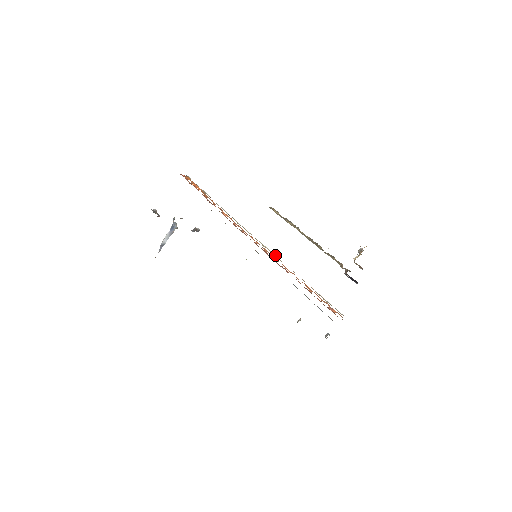
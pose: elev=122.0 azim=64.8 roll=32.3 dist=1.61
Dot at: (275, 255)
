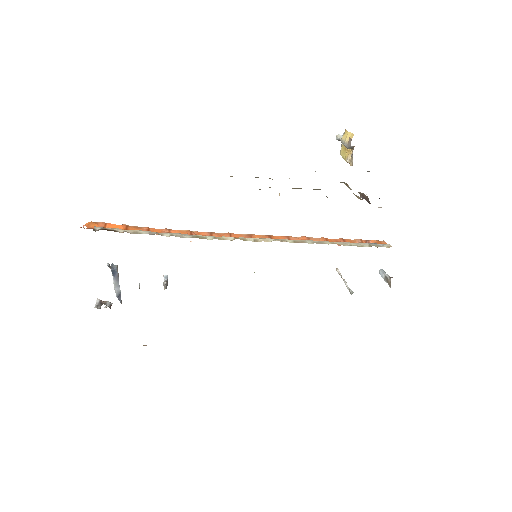
Dot at: occluded
